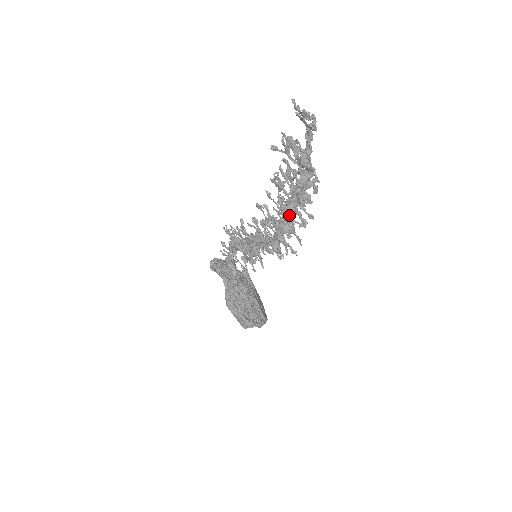
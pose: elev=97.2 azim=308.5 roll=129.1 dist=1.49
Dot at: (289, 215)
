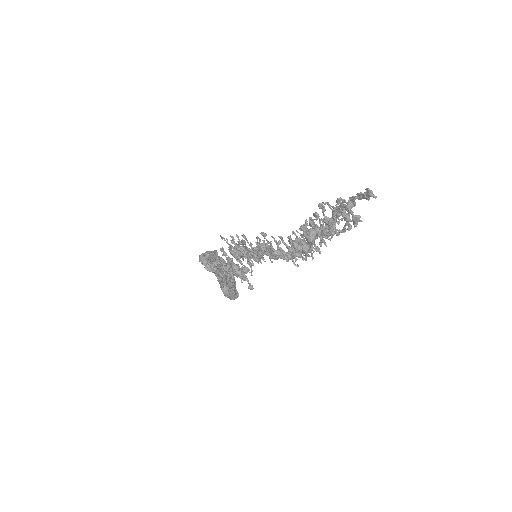
Dot at: (314, 243)
